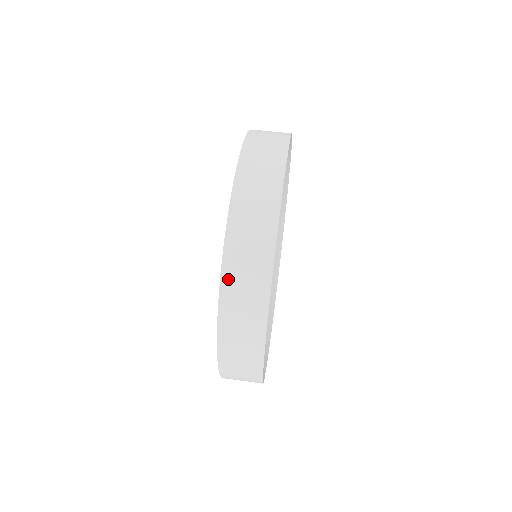
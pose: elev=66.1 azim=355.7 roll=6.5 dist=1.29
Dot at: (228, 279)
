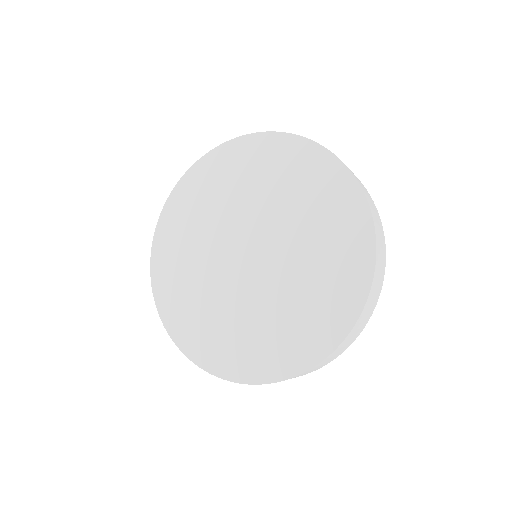
Dot at: (352, 332)
